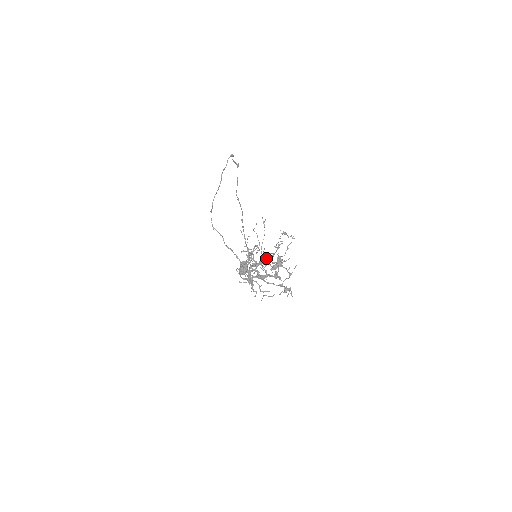
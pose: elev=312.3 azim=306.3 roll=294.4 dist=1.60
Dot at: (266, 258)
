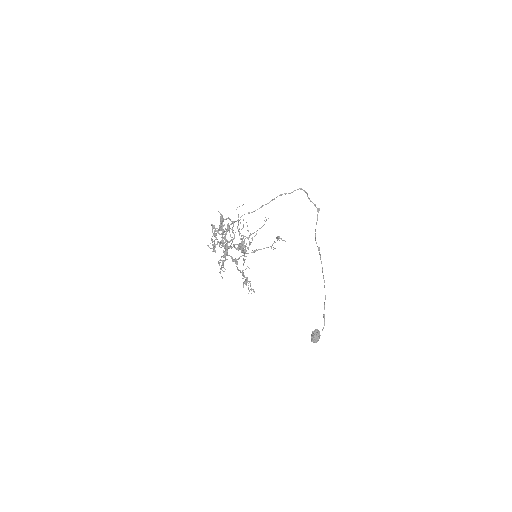
Dot at: (221, 222)
